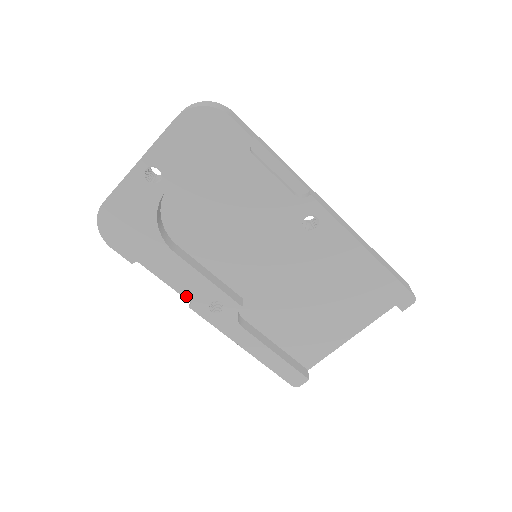
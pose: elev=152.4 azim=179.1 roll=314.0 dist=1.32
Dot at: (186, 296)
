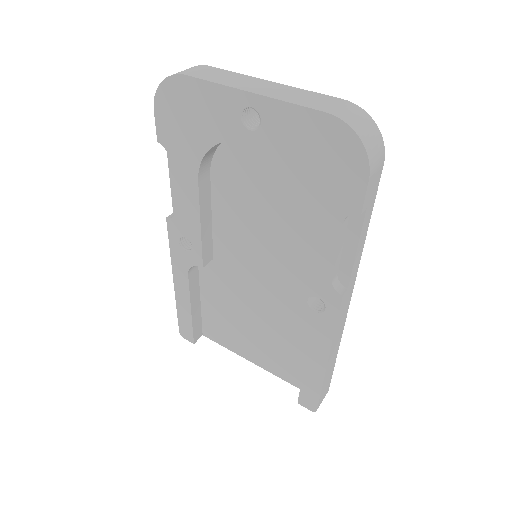
Dot at: occluded
